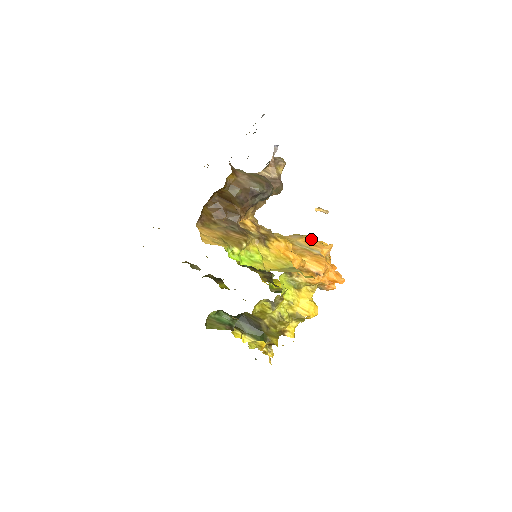
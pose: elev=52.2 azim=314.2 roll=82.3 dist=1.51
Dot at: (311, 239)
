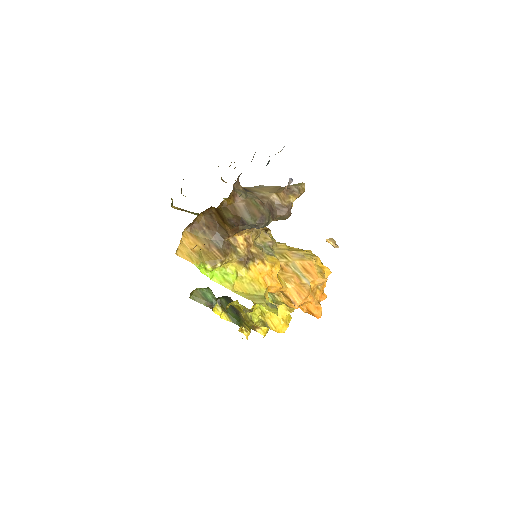
Dot at: (310, 264)
